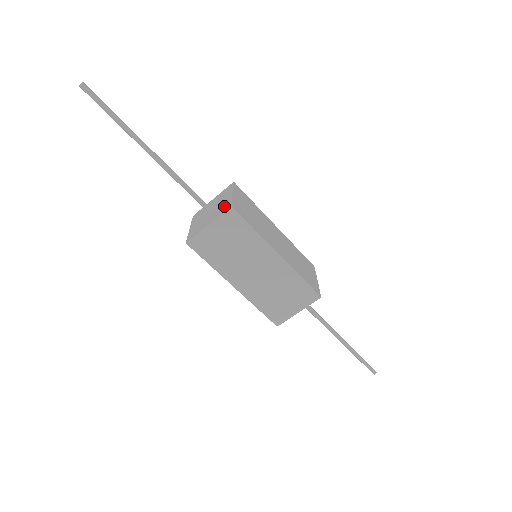
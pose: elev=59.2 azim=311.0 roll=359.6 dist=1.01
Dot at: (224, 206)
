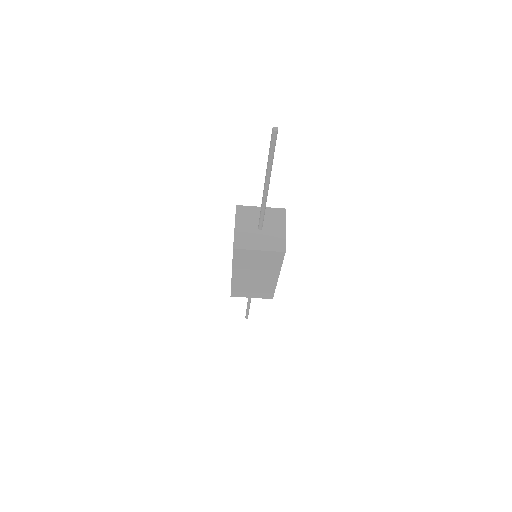
Dot at: (277, 242)
